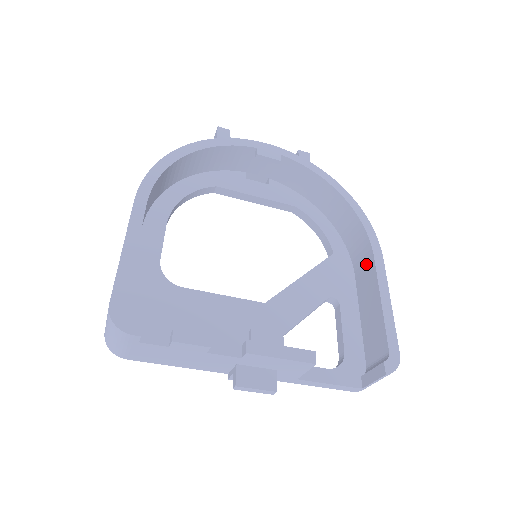
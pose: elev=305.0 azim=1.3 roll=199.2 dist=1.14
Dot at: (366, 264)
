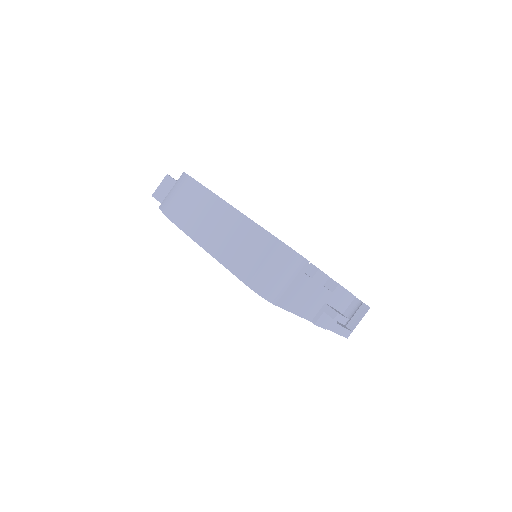
Dot at: occluded
